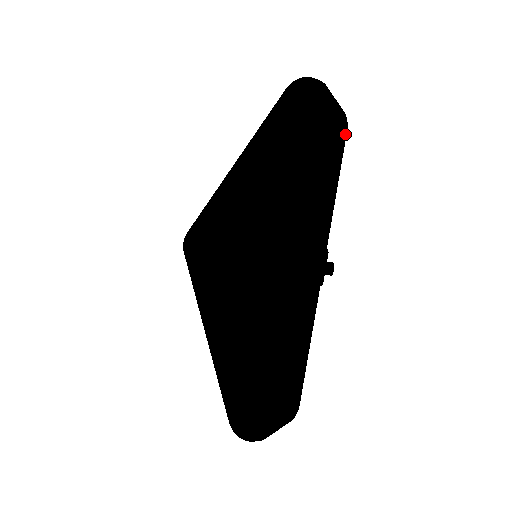
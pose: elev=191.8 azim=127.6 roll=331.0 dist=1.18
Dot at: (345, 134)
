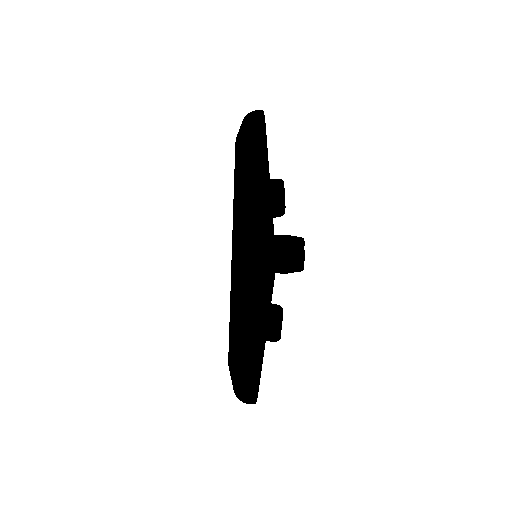
Dot at: (254, 142)
